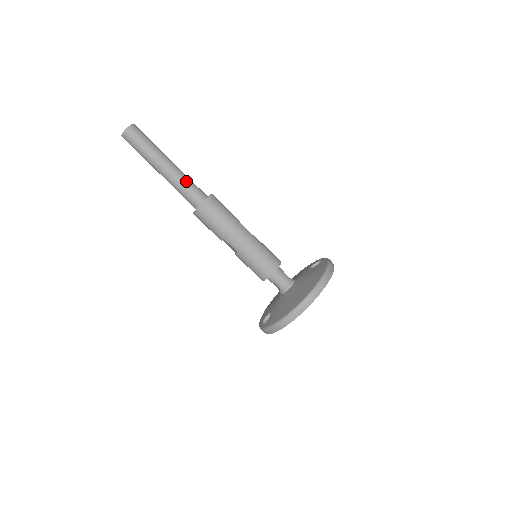
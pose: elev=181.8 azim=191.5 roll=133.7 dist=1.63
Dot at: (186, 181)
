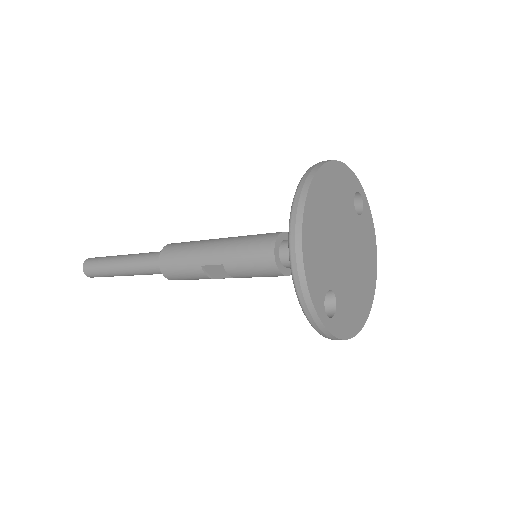
Dot at: (144, 254)
